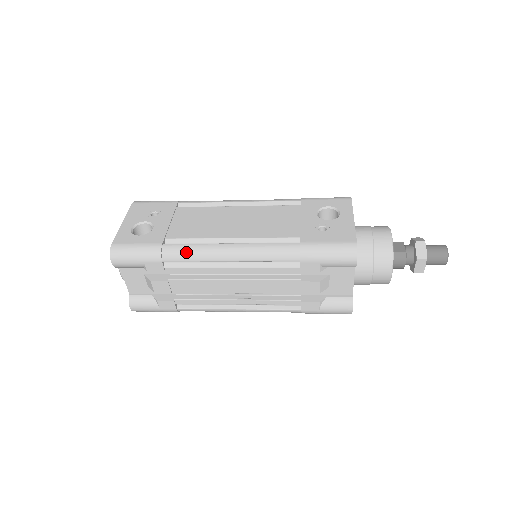
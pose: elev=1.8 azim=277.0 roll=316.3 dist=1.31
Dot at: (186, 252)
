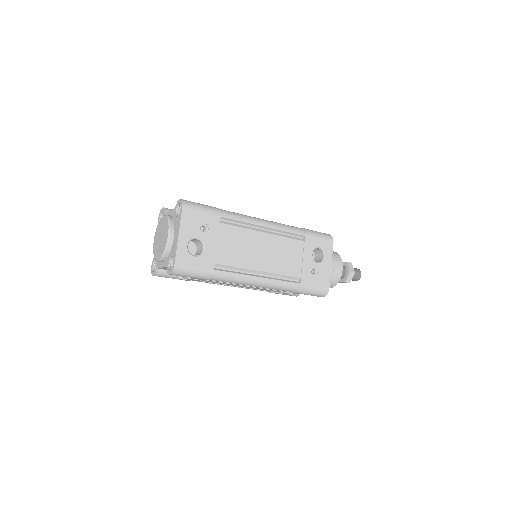
Dot at: (229, 279)
